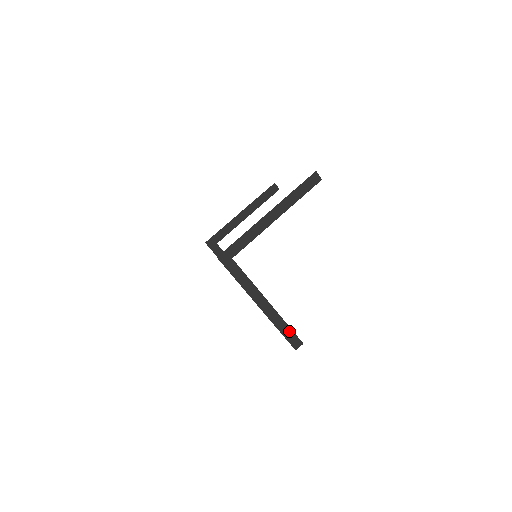
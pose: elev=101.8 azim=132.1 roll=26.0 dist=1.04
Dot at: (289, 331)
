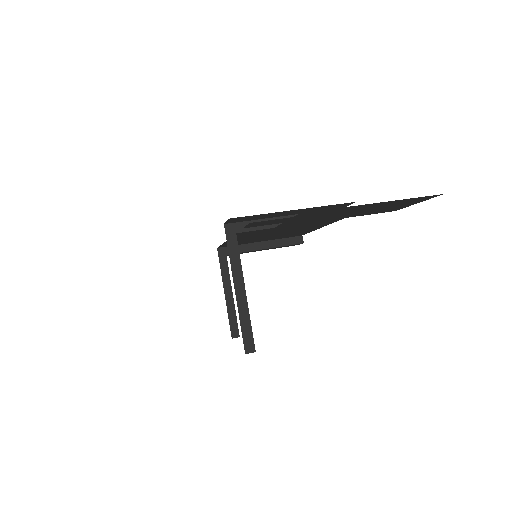
Dot at: (249, 331)
